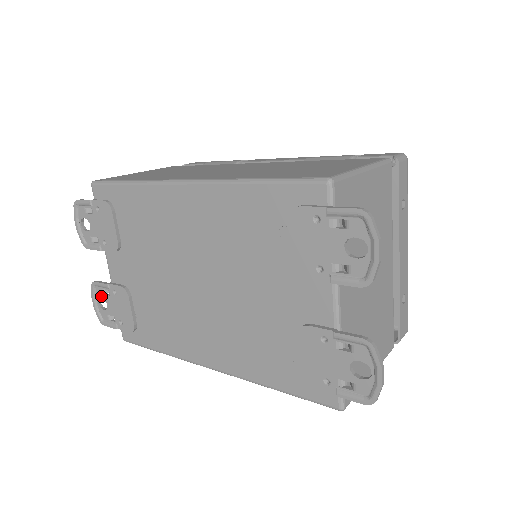
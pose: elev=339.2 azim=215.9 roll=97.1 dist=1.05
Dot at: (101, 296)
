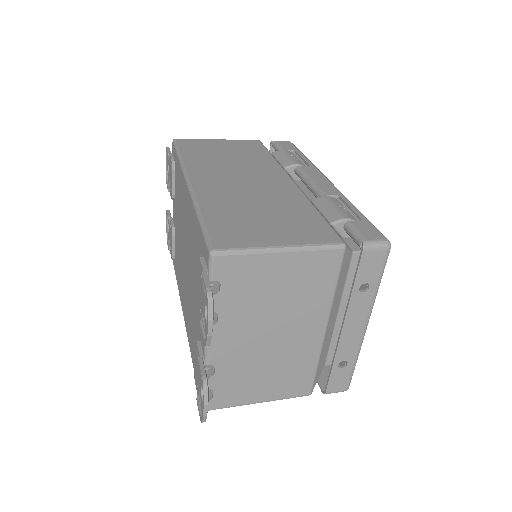
Dot at: (168, 222)
